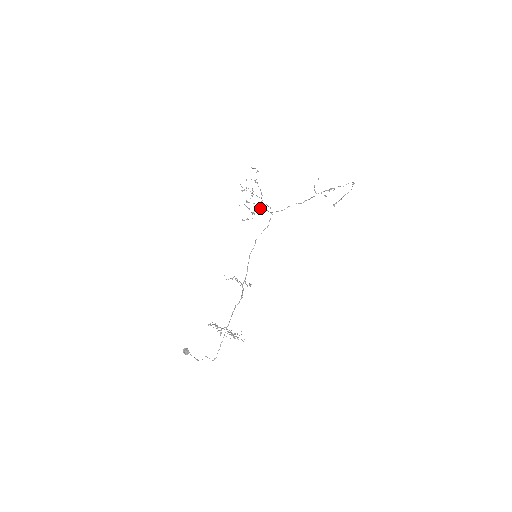
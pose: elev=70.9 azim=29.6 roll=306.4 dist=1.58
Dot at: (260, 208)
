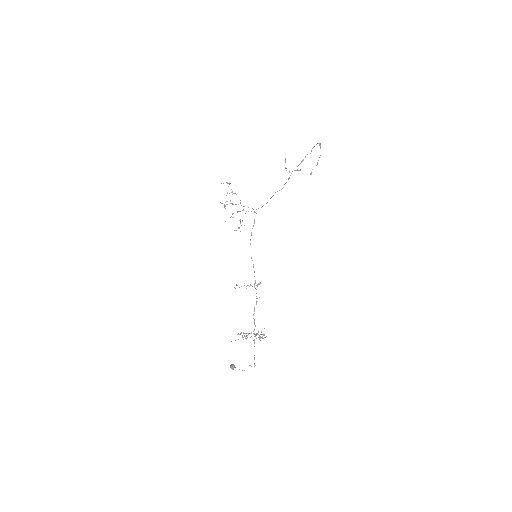
Dot at: occluded
